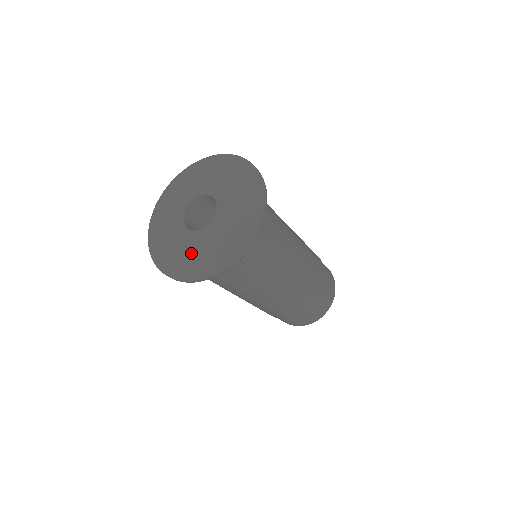
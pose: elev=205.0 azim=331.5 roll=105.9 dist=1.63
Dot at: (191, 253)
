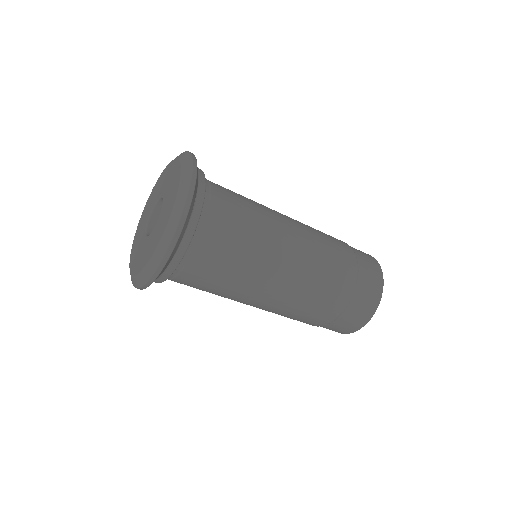
Dot at: (151, 246)
